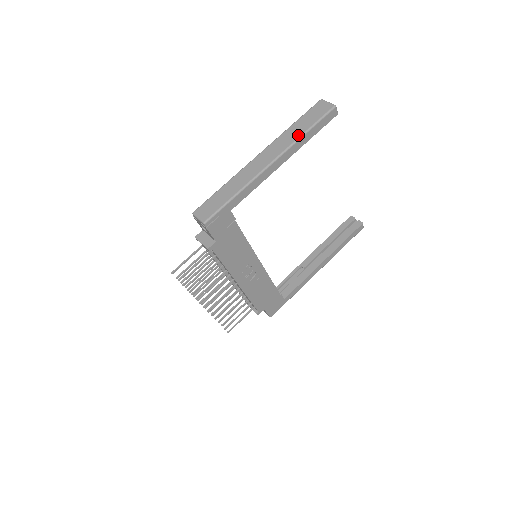
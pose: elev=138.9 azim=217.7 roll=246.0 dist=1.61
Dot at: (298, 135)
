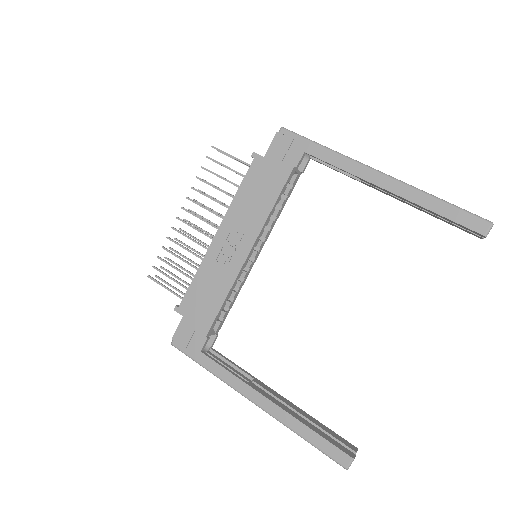
Dot at: occluded
